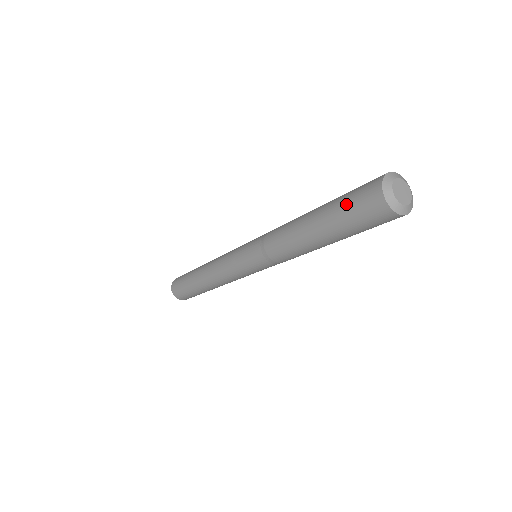
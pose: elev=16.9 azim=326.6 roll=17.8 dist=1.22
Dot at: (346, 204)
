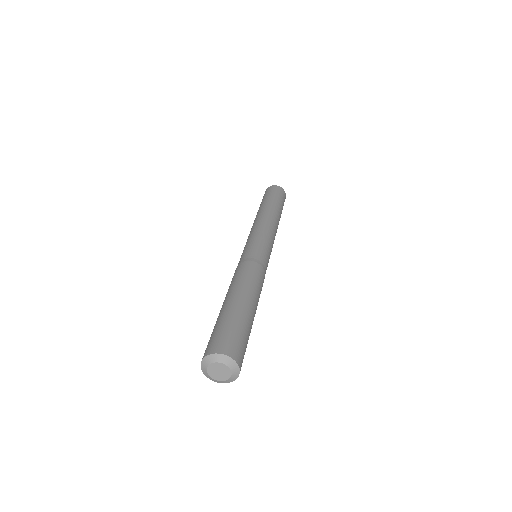
Dot at: (216, 328)
